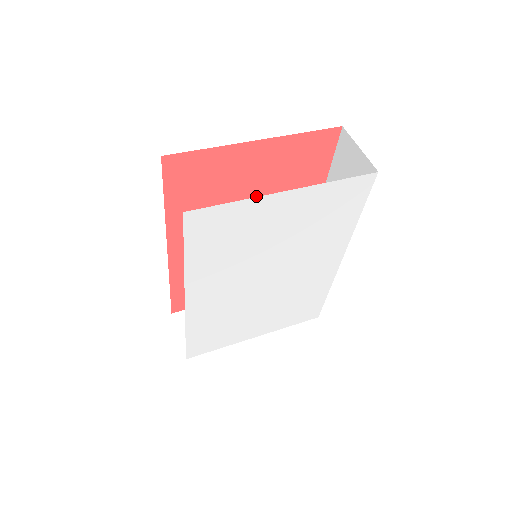
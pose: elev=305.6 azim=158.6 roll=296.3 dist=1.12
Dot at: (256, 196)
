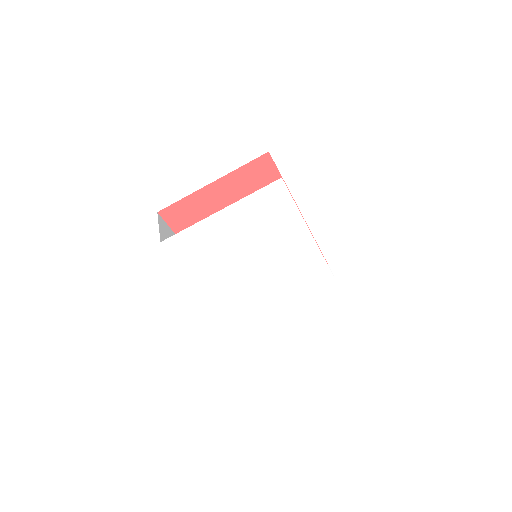
Dot at: occluded
